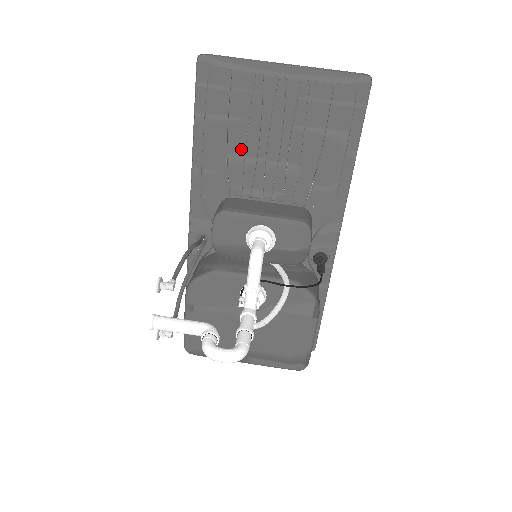
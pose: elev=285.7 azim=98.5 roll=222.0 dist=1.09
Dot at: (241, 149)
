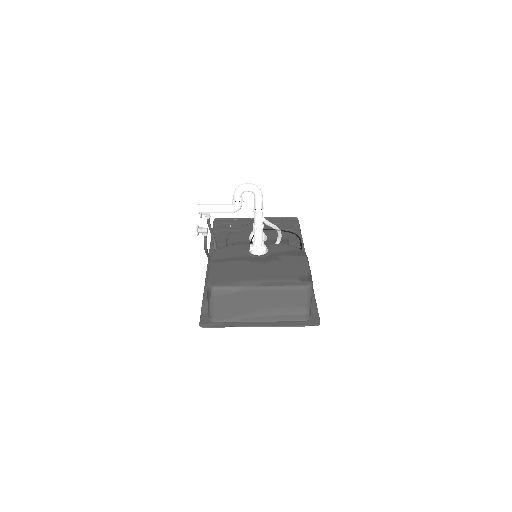
Dot at: occluded
